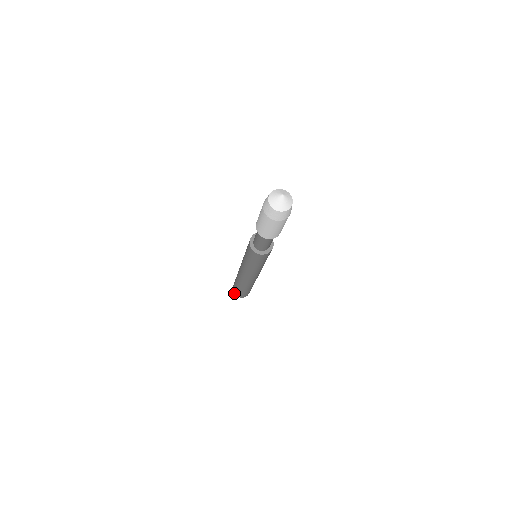
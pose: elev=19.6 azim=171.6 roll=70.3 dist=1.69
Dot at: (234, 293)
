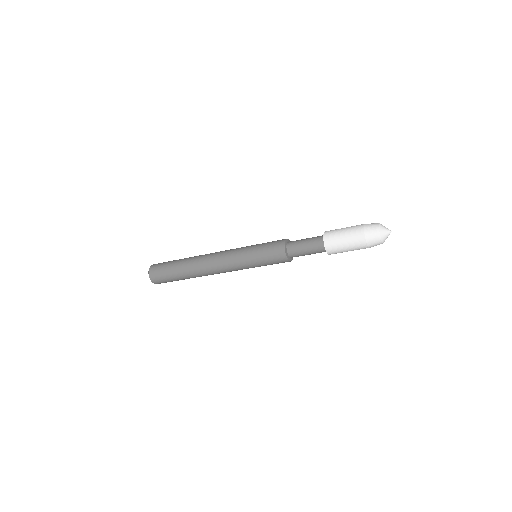
Dot at: (150, 274)
